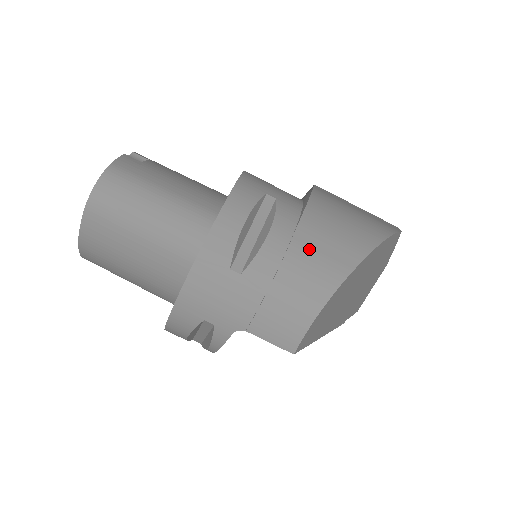
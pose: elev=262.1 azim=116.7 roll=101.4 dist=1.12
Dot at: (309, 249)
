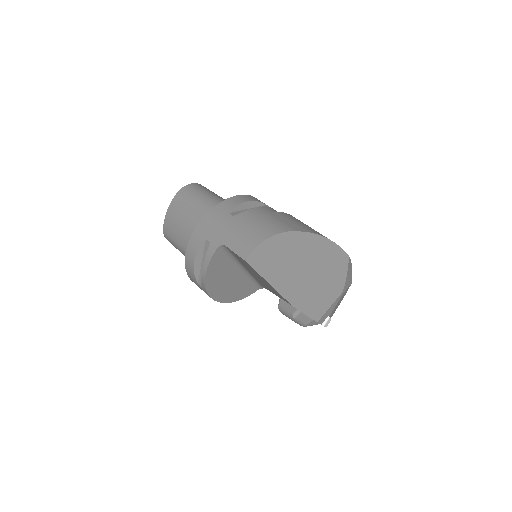
Dot at: (275, 218)
